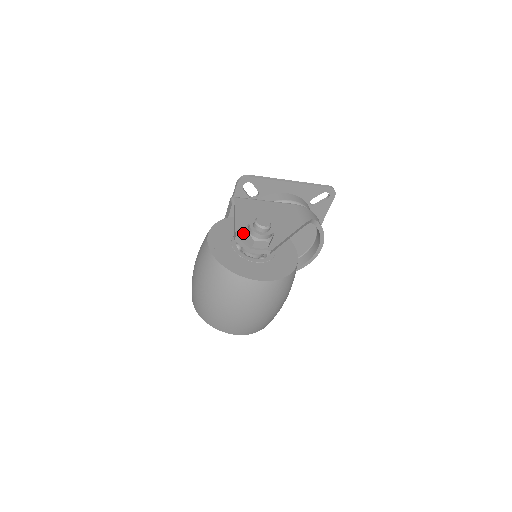
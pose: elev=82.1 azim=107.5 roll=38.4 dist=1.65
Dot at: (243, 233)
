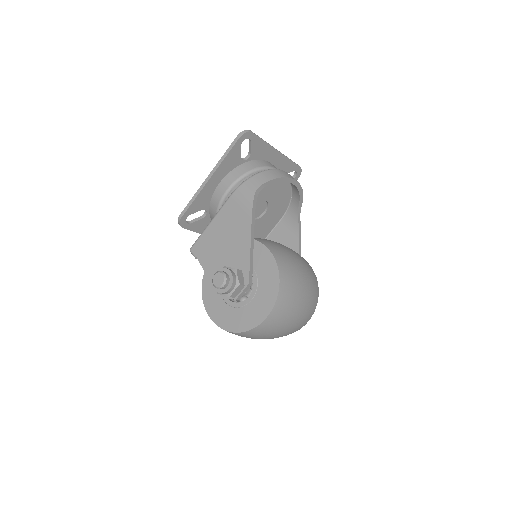
Dot at: occluded
